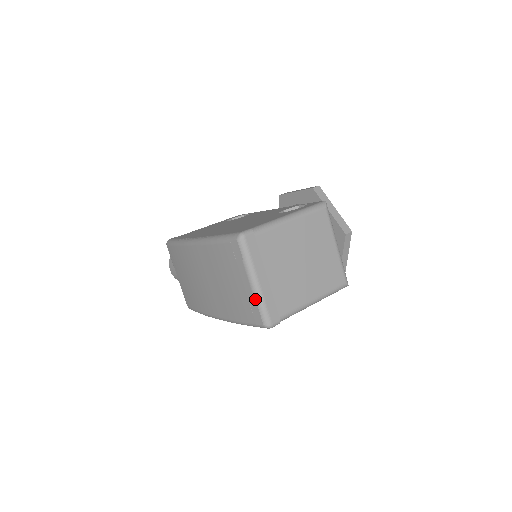
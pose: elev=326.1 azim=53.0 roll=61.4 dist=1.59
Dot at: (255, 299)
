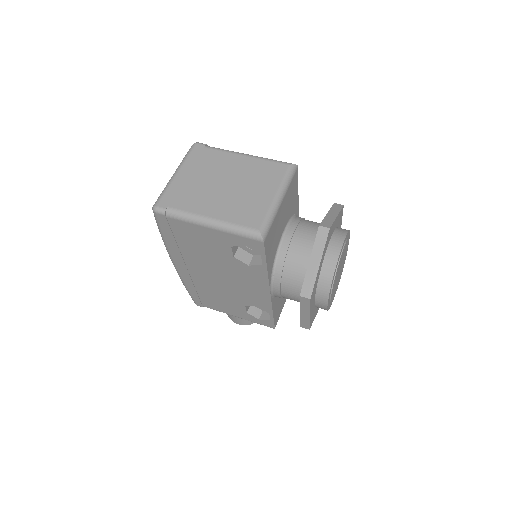
Dot at: occluded
